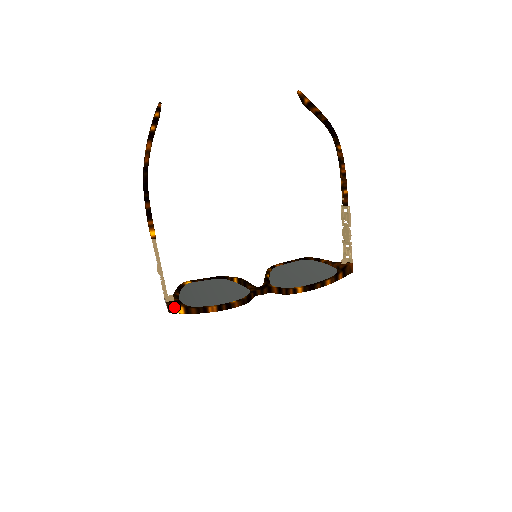
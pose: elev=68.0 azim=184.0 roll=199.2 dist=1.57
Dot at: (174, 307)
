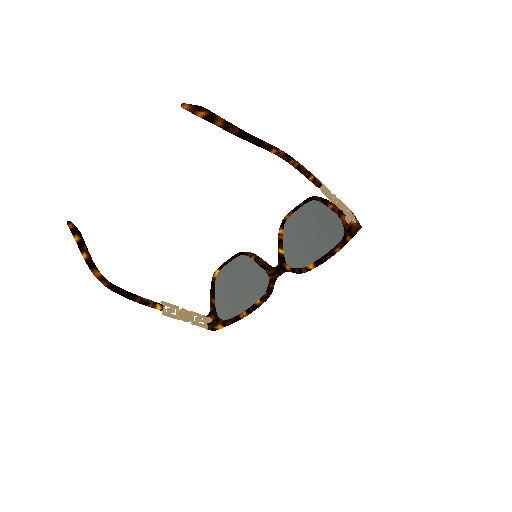
Dot at: (214, 328)
